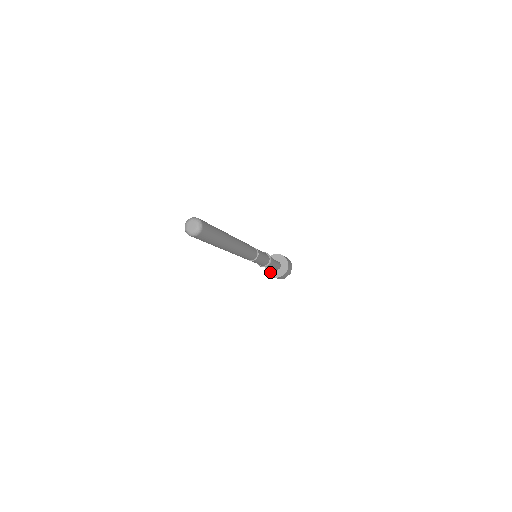
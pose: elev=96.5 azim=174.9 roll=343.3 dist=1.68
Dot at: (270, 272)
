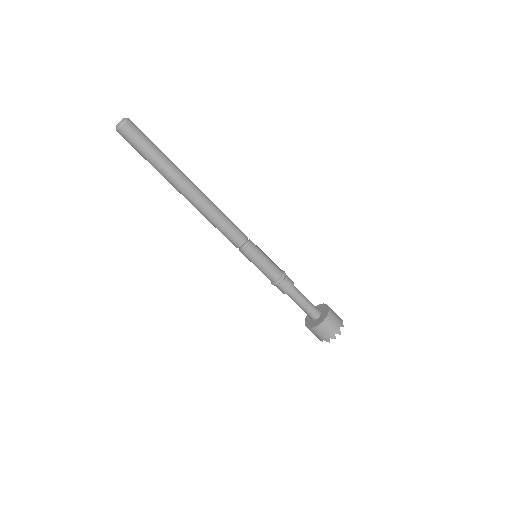
Dot at: (312, 325)
